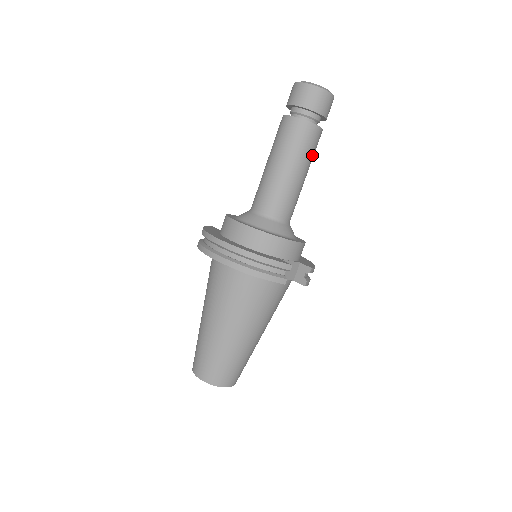
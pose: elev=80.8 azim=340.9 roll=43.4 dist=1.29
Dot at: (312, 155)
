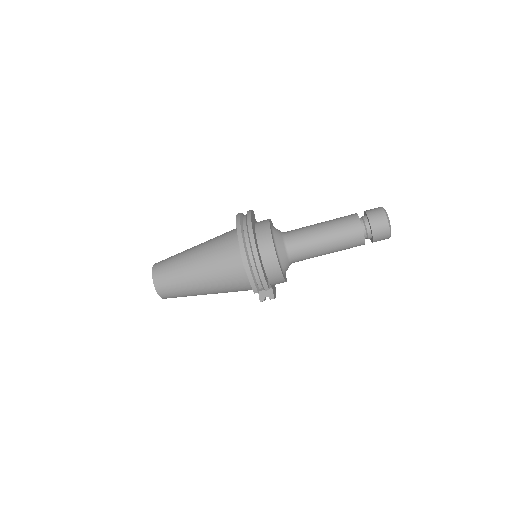
Dot at: (344, 249)
